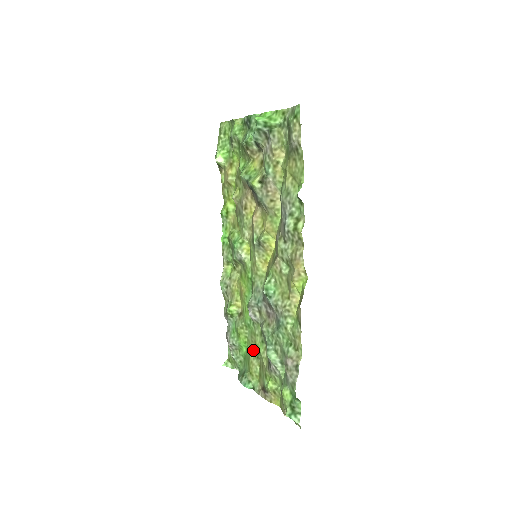
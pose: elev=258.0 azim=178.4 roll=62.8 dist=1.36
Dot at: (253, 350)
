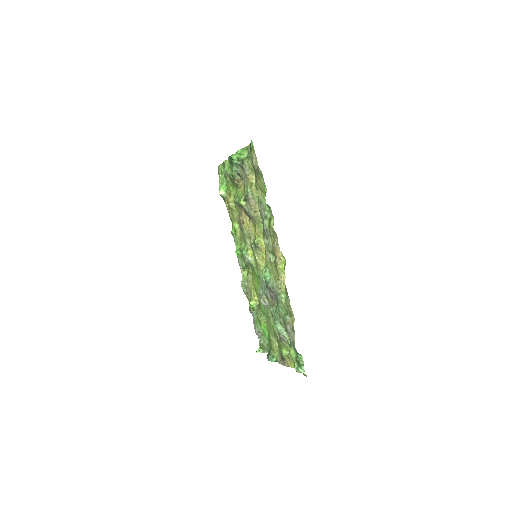
Dot at: (271, 330)
